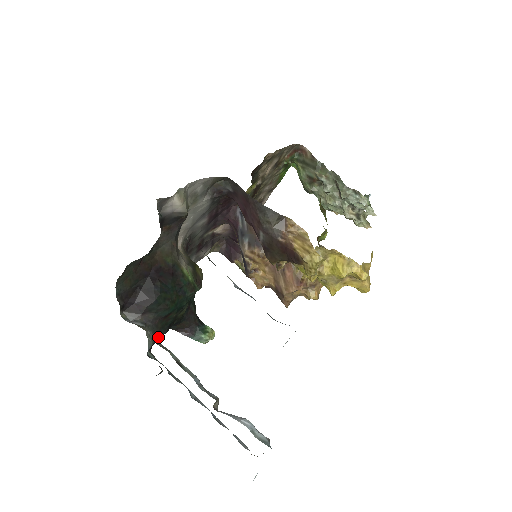
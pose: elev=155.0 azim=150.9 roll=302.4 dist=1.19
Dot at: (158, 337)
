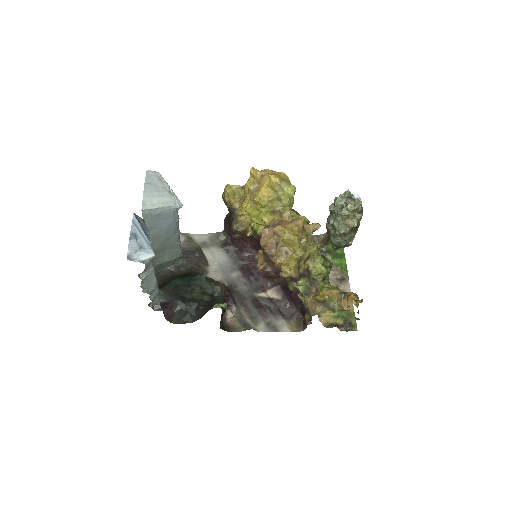
Dot at: (172, 302)
